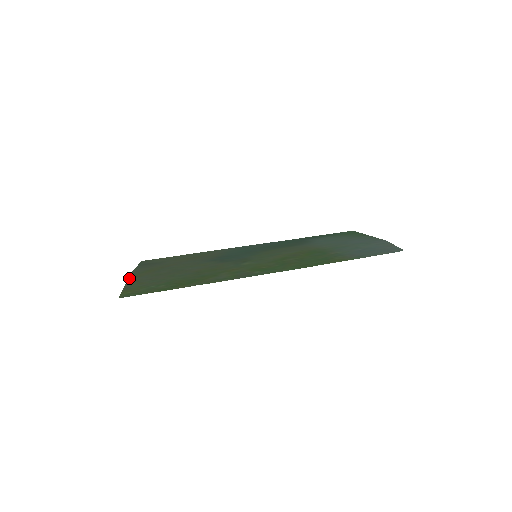
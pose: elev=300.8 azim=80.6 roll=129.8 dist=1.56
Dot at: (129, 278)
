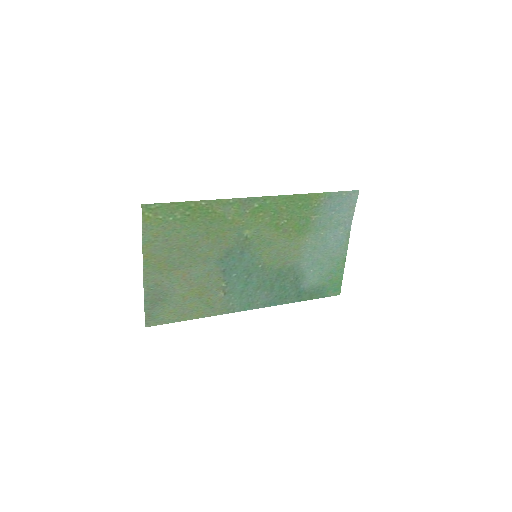
Dot at: (143, 255)
